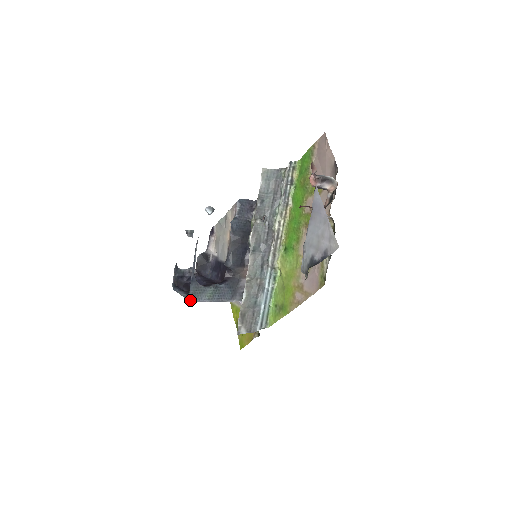
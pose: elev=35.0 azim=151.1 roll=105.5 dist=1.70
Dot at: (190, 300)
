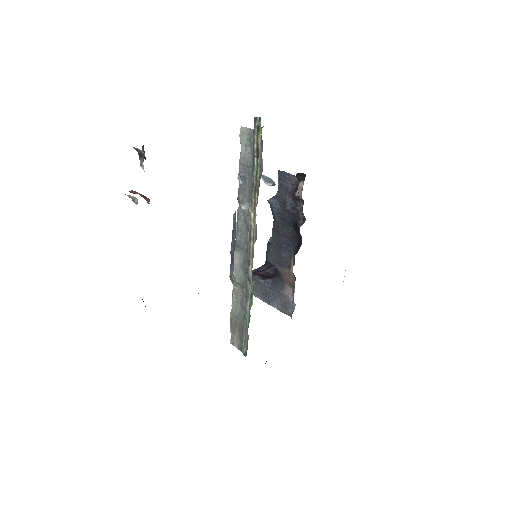
Dot at: (231, 281)
